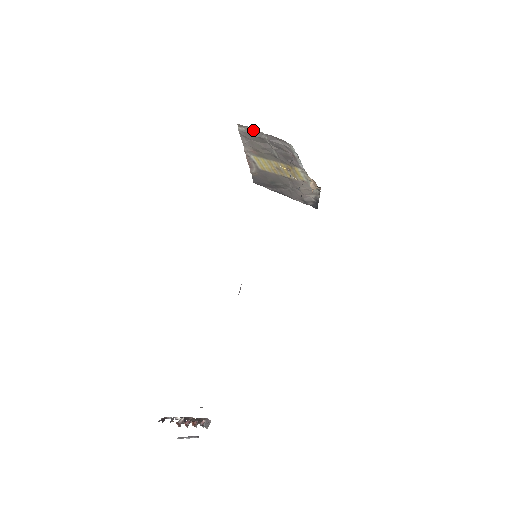
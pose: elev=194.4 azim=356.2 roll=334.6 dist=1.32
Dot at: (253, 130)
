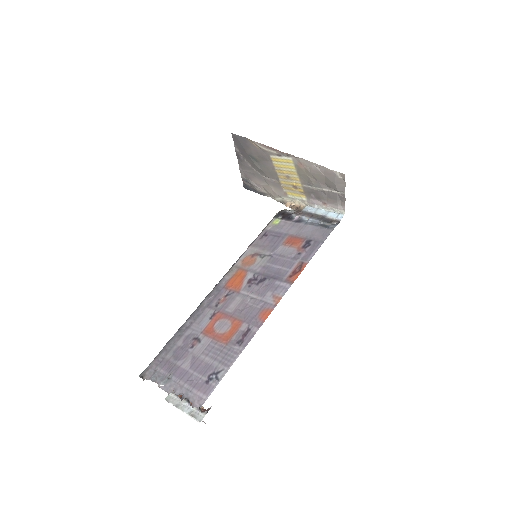
Dot at: (343, 185)
